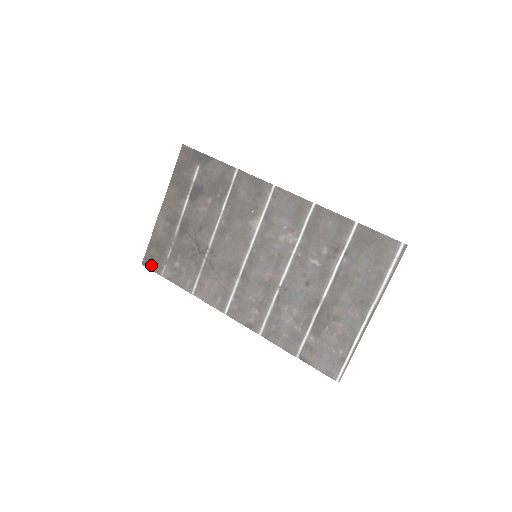
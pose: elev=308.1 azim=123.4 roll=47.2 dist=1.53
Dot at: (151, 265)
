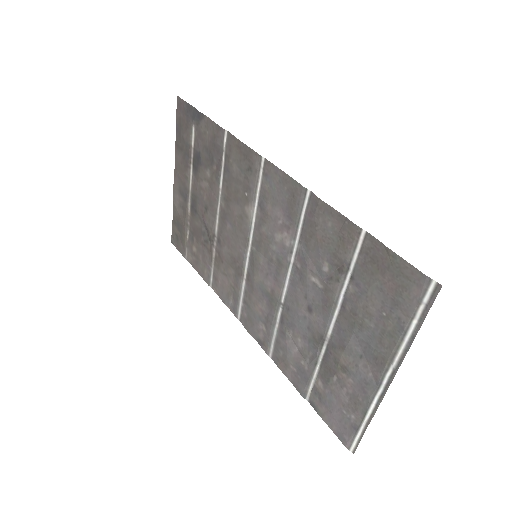
Dot at: (177, 245)
